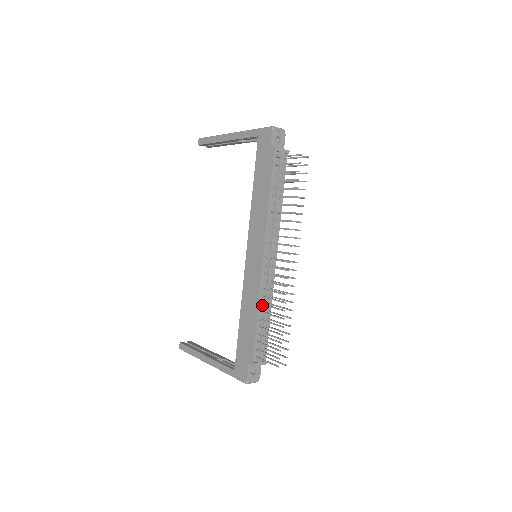
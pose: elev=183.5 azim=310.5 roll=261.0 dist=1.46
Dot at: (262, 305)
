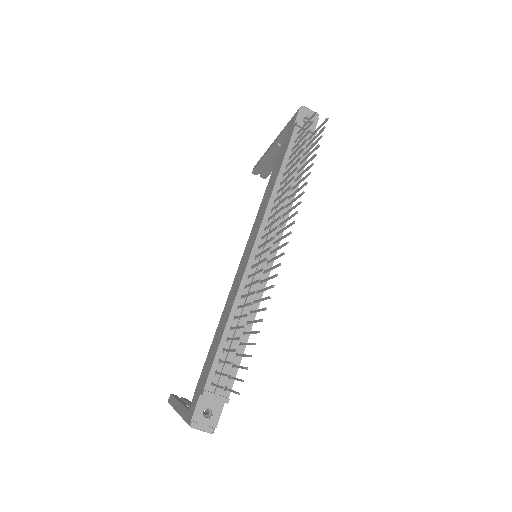
Dot at: (239, 310)
